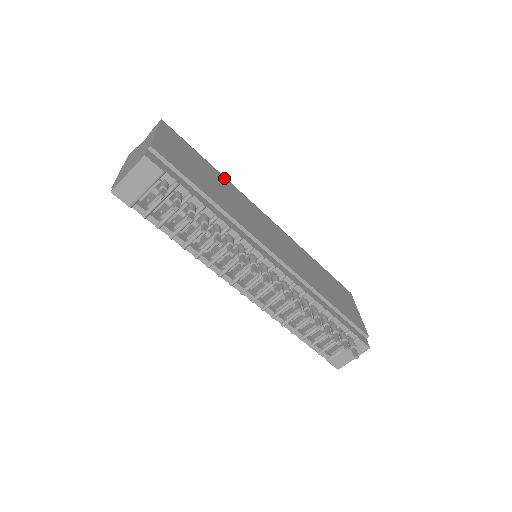
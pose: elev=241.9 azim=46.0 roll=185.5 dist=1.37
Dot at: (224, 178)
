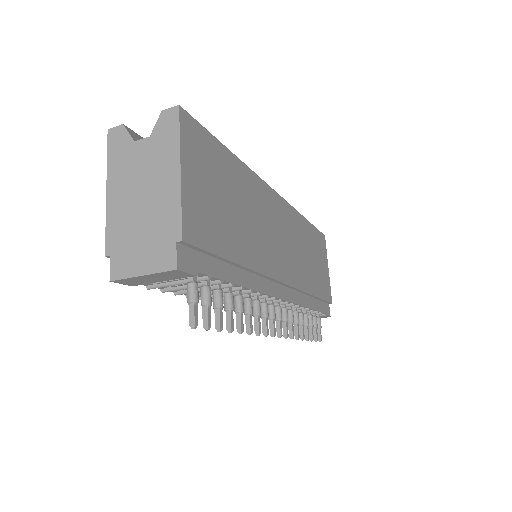
Dot at: (244, 168)
